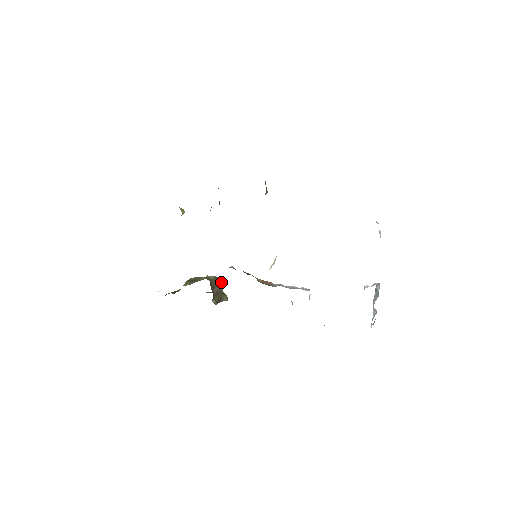
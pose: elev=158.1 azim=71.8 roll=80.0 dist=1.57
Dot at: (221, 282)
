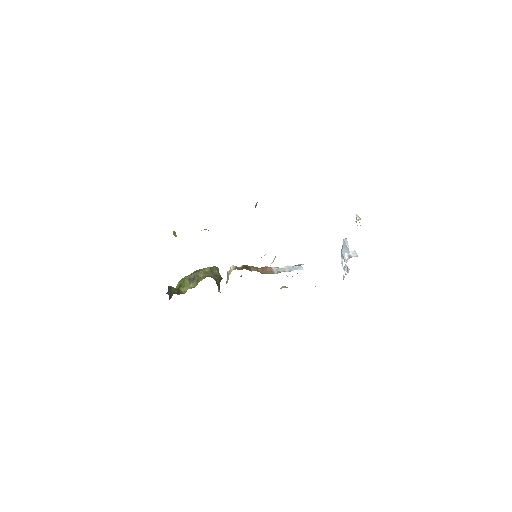
Dot at: (217, 270)
